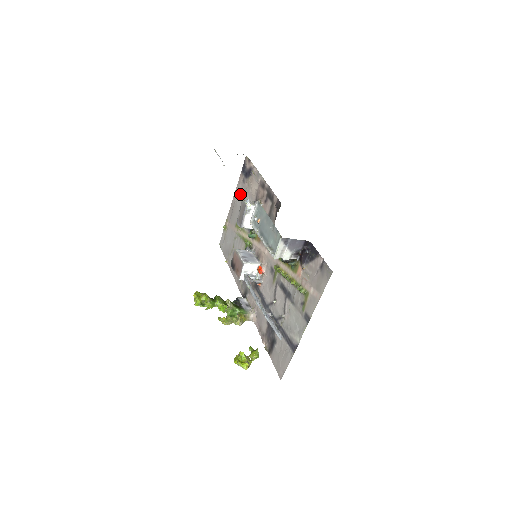
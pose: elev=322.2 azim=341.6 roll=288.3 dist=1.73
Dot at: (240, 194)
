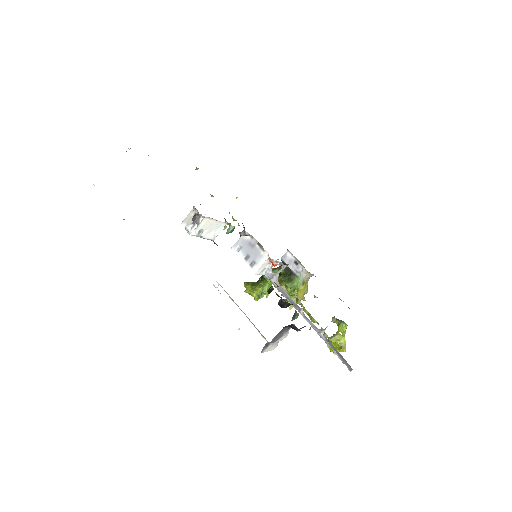
Dot at: occluded
